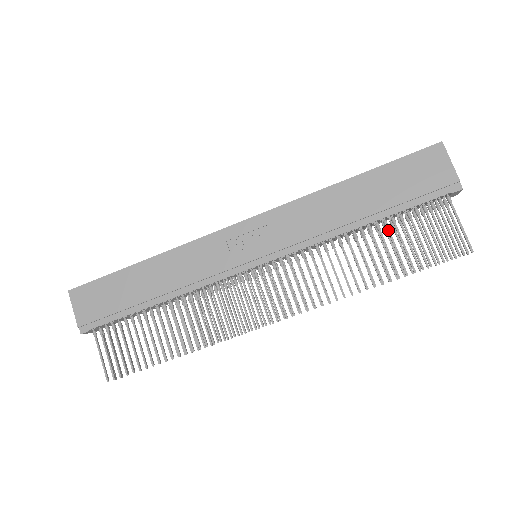
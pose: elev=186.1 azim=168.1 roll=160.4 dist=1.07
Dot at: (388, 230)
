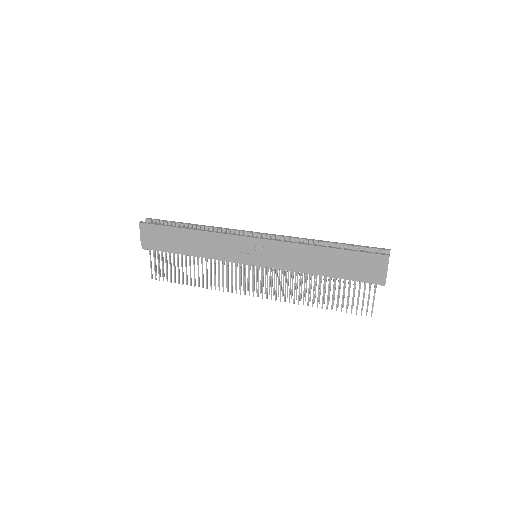
Dot at: (334, 284)
